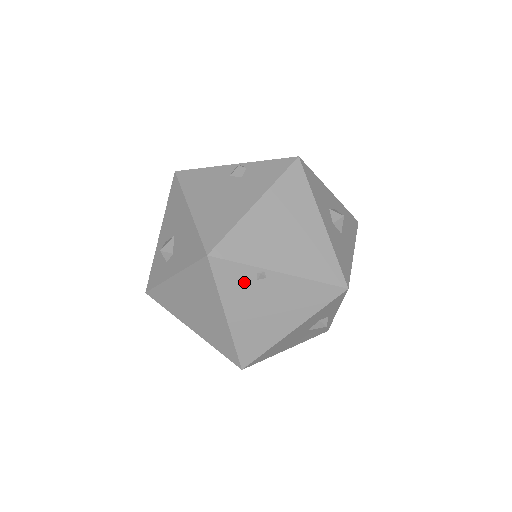
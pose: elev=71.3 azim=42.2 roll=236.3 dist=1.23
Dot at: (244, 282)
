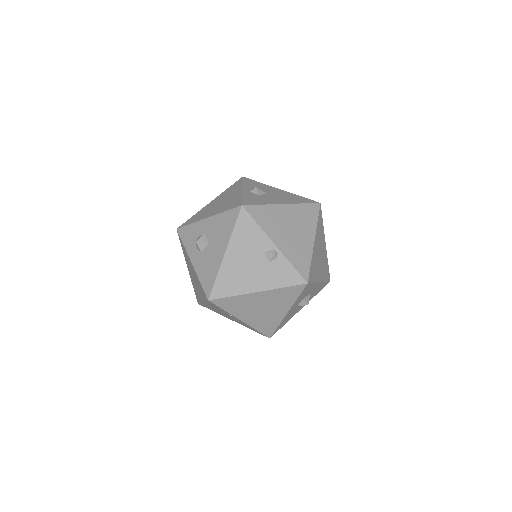
Dot at: (220, 309)
